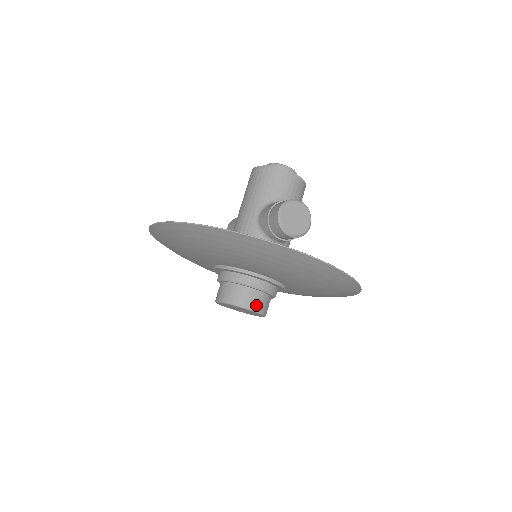
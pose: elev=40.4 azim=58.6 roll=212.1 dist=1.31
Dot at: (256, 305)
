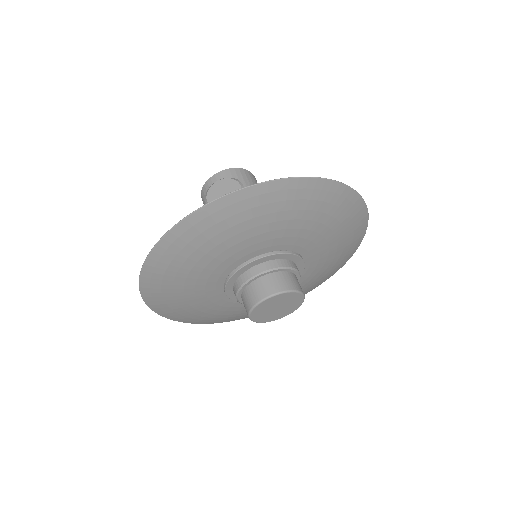
Dot at: (270, 289)
